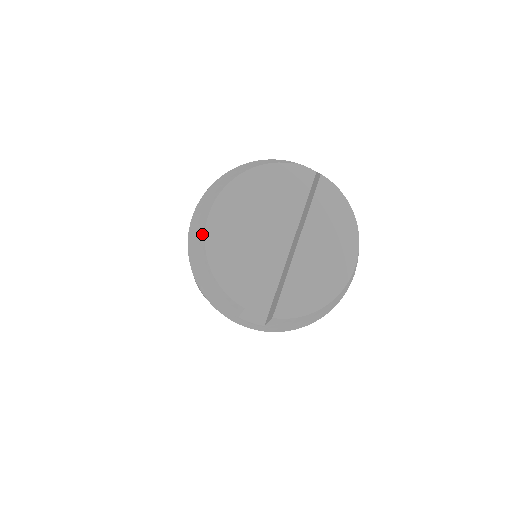
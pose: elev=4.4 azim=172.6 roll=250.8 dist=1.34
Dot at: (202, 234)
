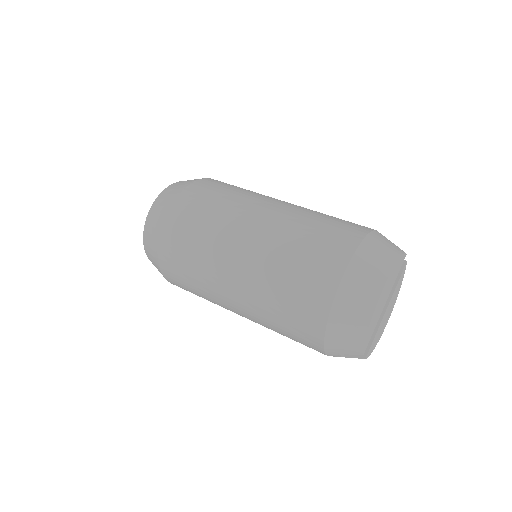
Dot at: (371, 303)
